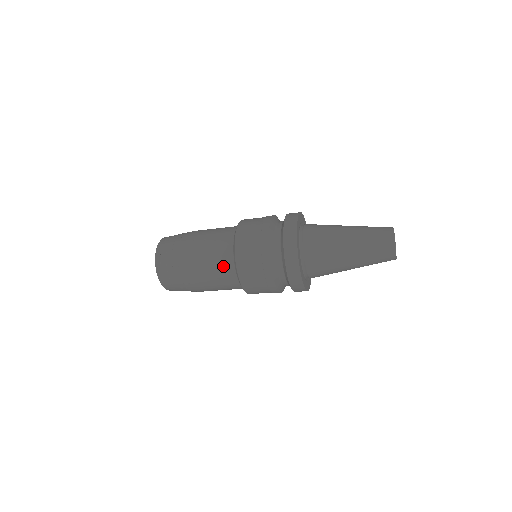
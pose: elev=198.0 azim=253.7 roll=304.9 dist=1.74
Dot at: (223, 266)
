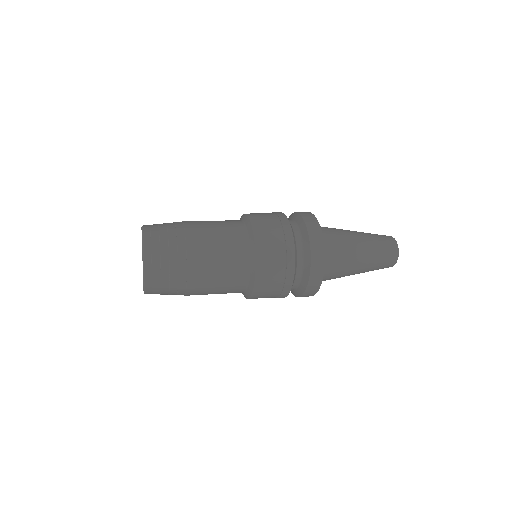
Dot at: (236, 256)
